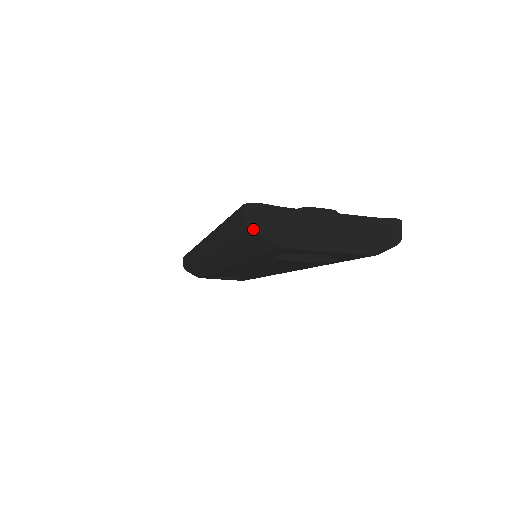
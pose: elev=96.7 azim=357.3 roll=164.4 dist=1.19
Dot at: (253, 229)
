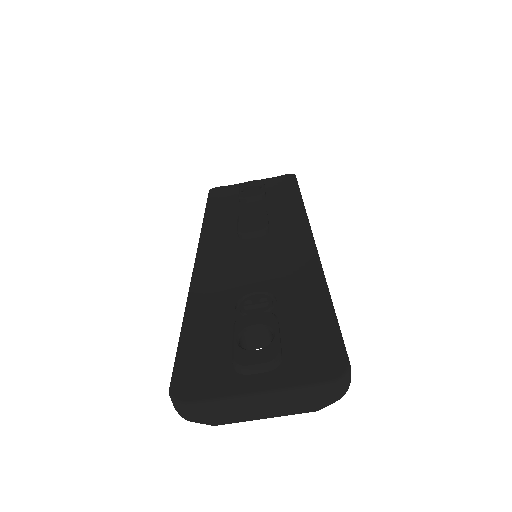
Dot at: (182, 417)
